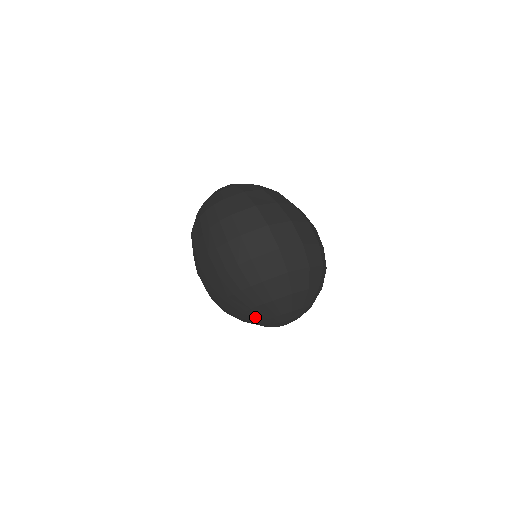
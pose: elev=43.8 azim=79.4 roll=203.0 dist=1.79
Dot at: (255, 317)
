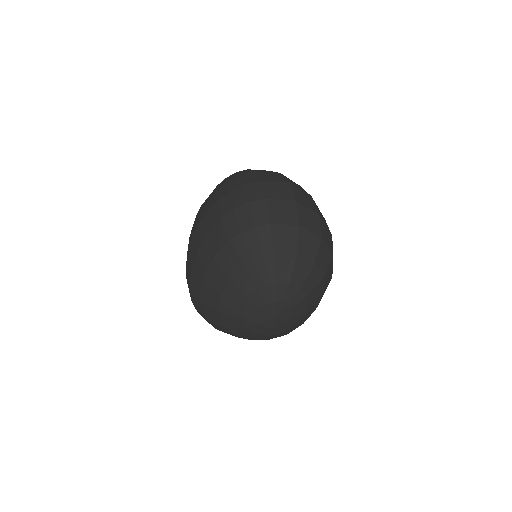
Dot at: (242, 286)
